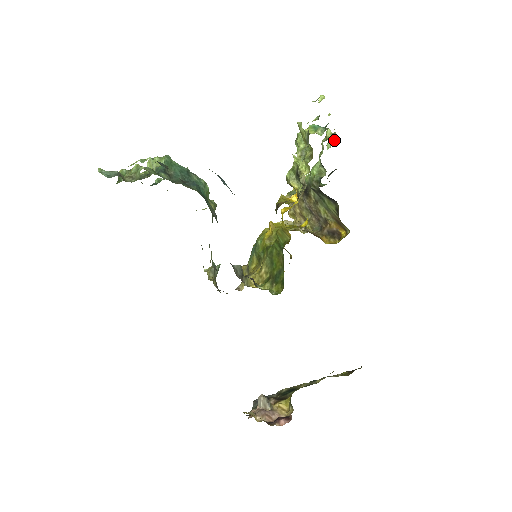
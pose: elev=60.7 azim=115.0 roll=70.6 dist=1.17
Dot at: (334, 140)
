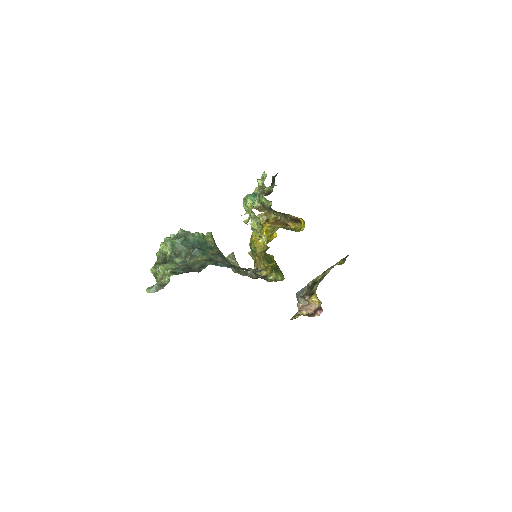
Dot at: (264, 175)
